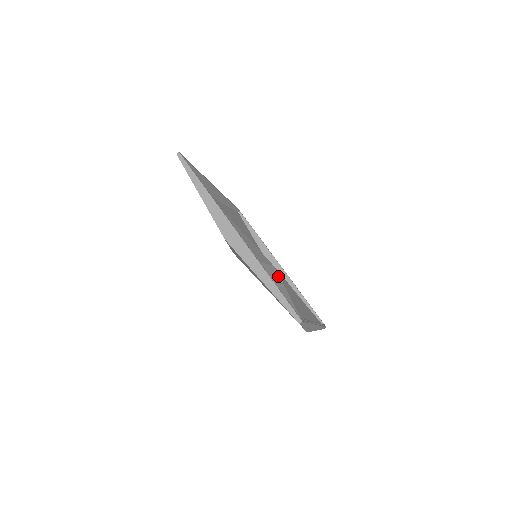
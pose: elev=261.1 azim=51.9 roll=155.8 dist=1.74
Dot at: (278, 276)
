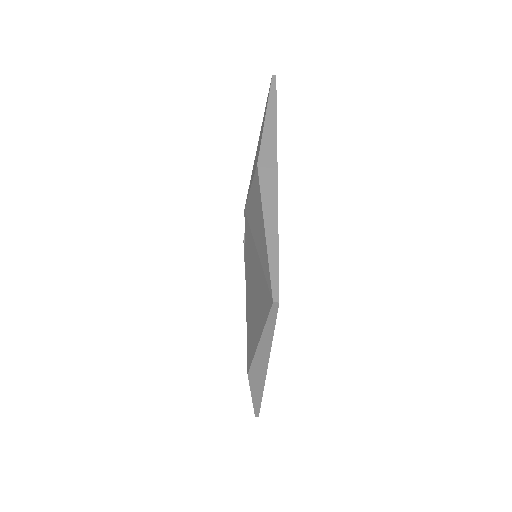
Dot at: occluded
